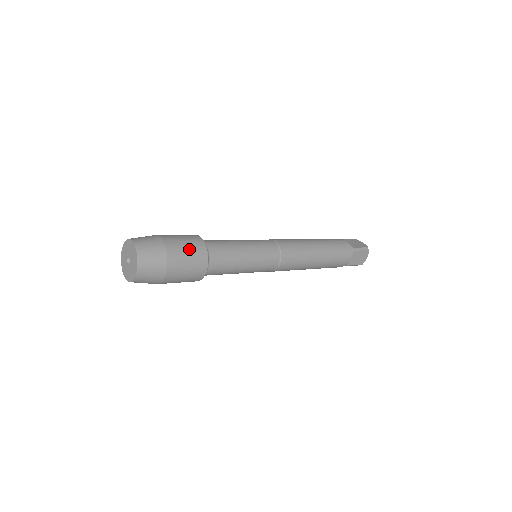
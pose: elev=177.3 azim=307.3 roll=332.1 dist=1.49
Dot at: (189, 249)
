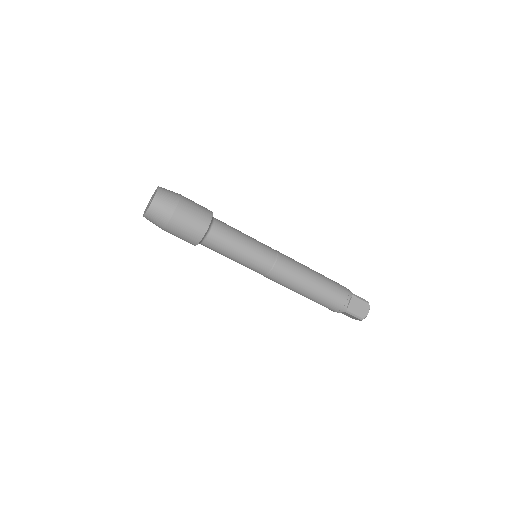
Dot at: (199, 206)
